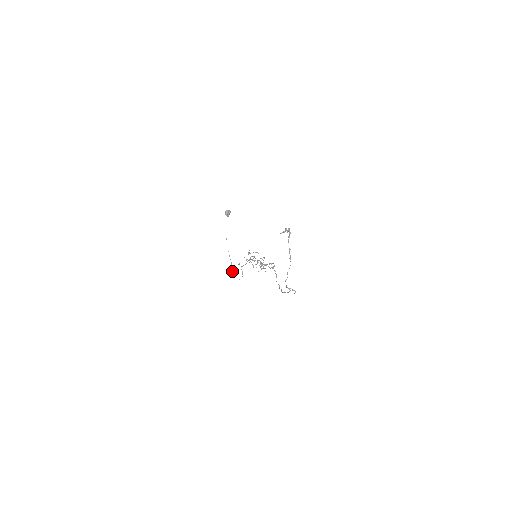
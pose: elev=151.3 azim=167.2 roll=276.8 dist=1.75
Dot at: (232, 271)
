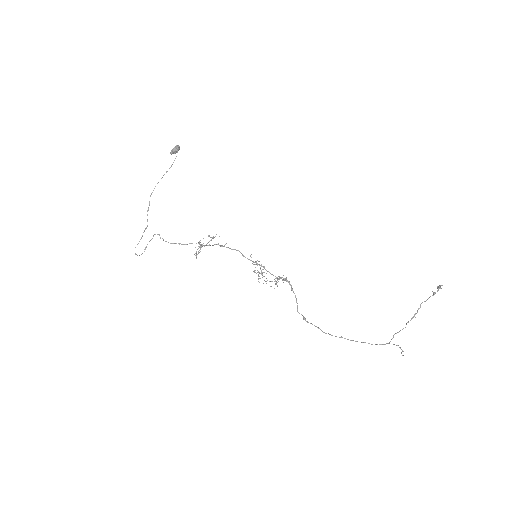
Dot at: (140, 239)
